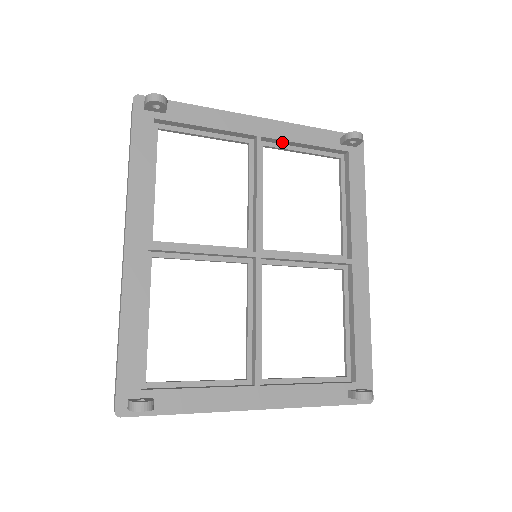
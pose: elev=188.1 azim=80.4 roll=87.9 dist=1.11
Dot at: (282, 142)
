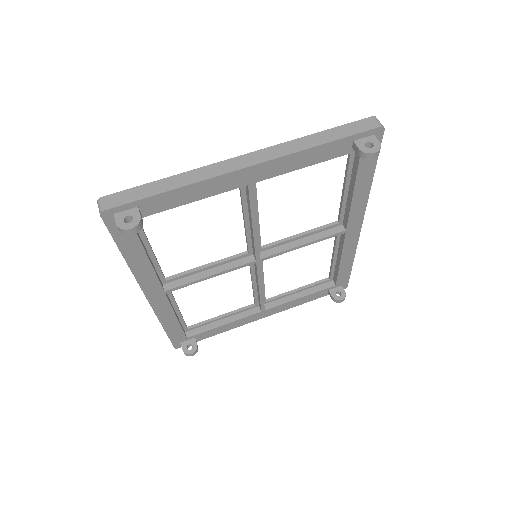
Dot at: (278, 171)
